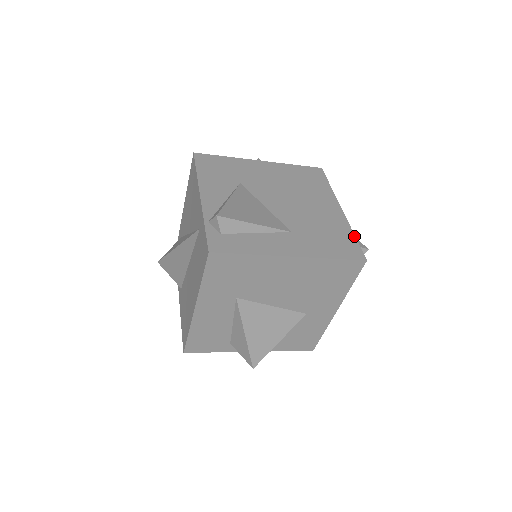
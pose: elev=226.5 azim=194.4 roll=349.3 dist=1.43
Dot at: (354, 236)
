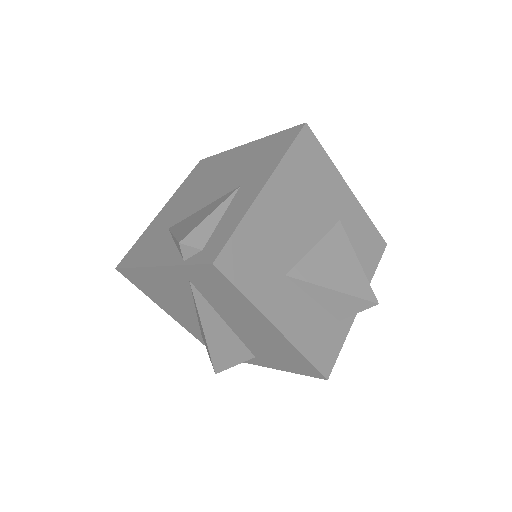
Dot at: (276, 133)
